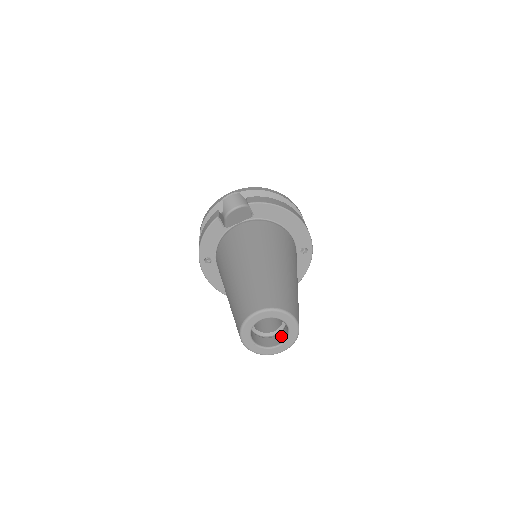
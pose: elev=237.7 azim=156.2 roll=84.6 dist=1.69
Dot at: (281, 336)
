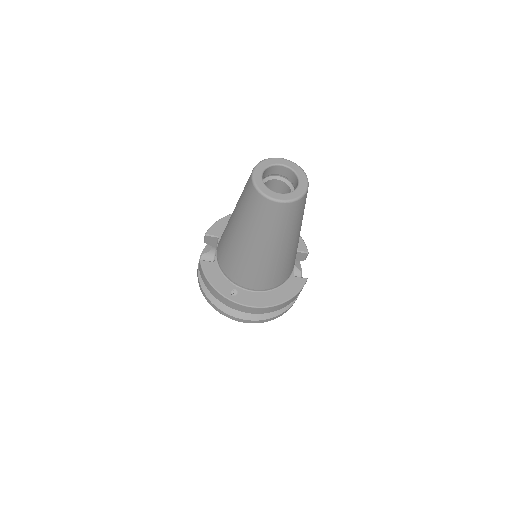
Dot at: (295, 183)
